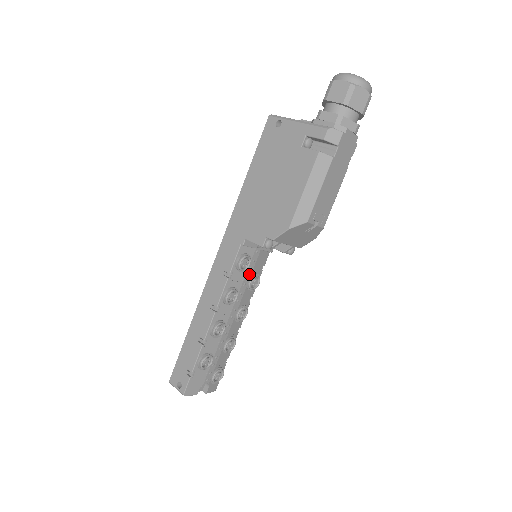
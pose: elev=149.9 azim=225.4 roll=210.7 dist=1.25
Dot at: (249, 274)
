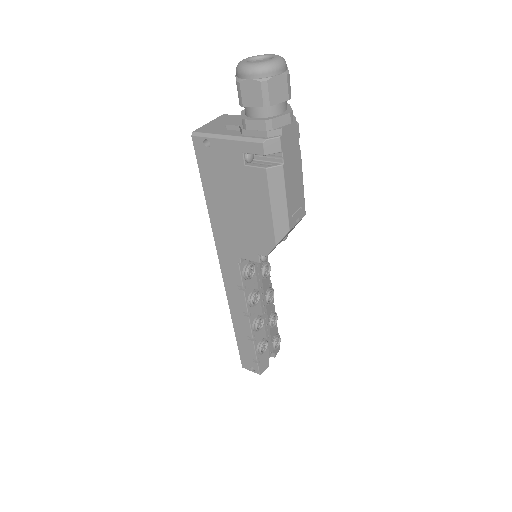
Dot at: (258, 271)
